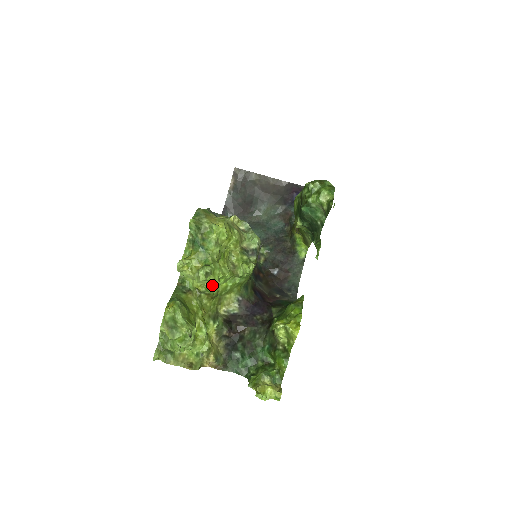
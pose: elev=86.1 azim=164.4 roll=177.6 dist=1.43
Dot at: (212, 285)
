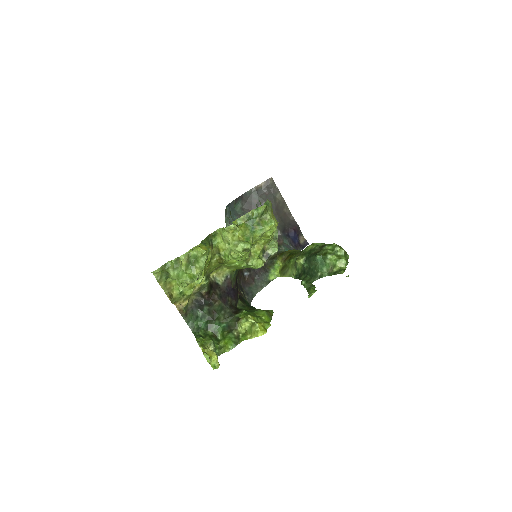
Dot at: (235, 257)
